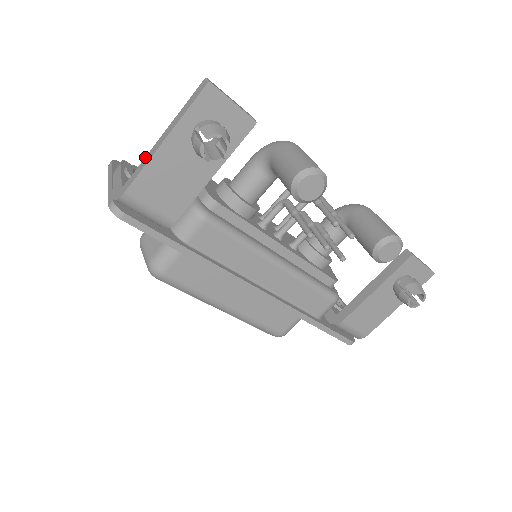
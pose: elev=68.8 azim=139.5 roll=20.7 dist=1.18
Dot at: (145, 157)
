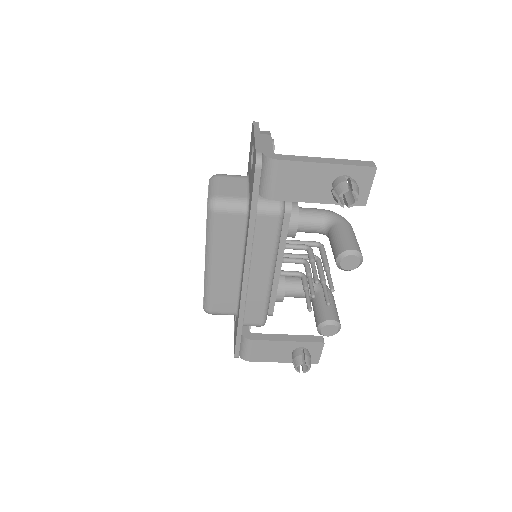
Dot at: (304, 156)
